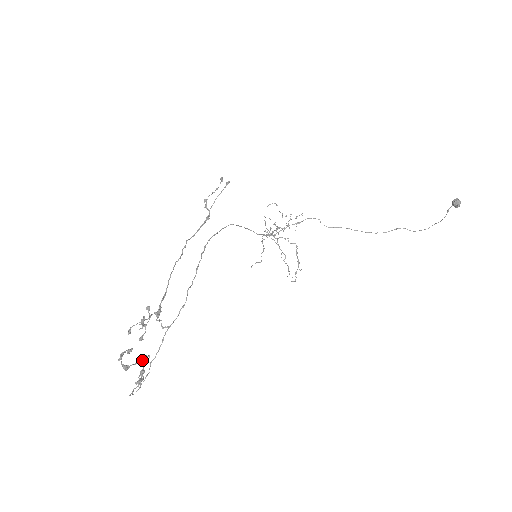
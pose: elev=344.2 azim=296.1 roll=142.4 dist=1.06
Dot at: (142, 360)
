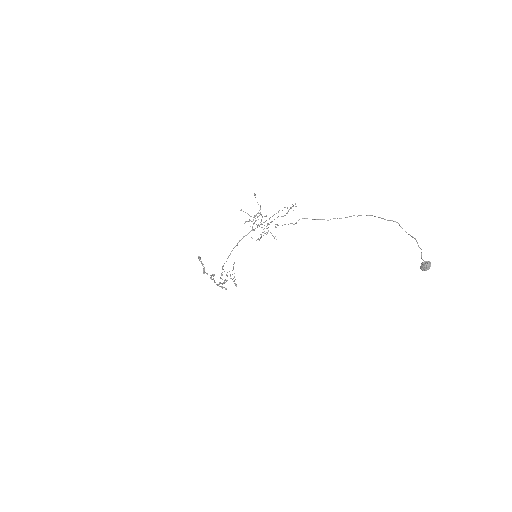
Dot at: occluded
